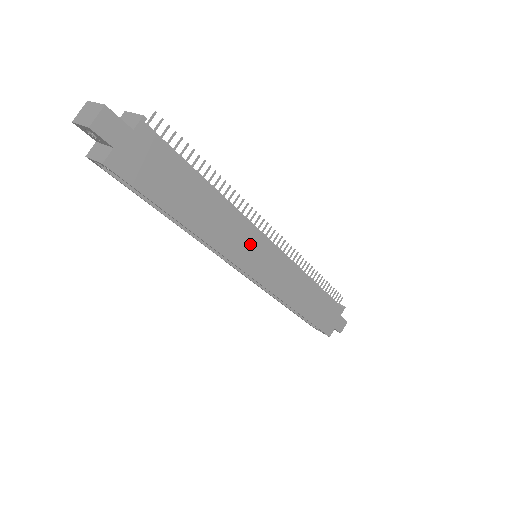
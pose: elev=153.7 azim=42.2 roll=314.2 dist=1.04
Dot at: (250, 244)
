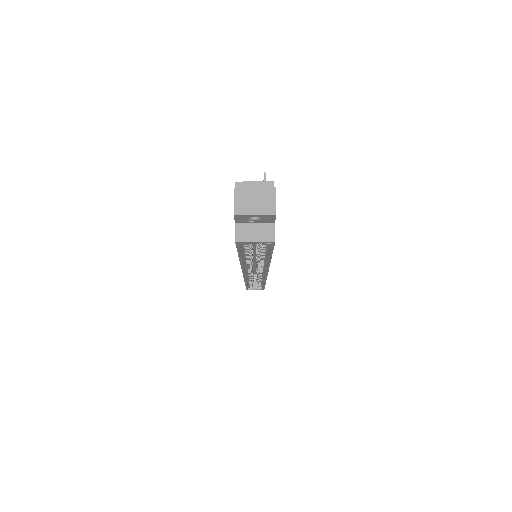
Dot at: occluded
